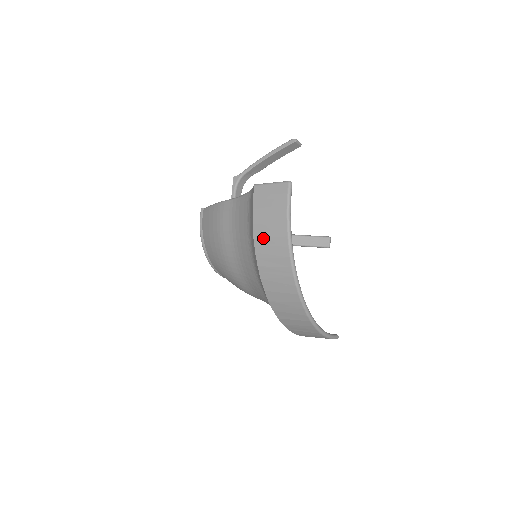
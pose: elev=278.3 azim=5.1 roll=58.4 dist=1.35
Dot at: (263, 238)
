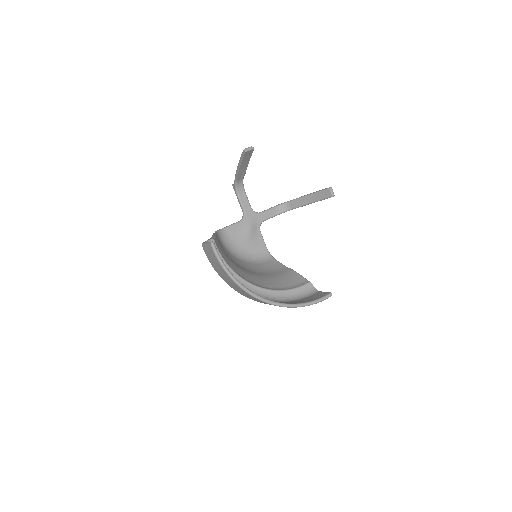
Dot at: (222, 277)
